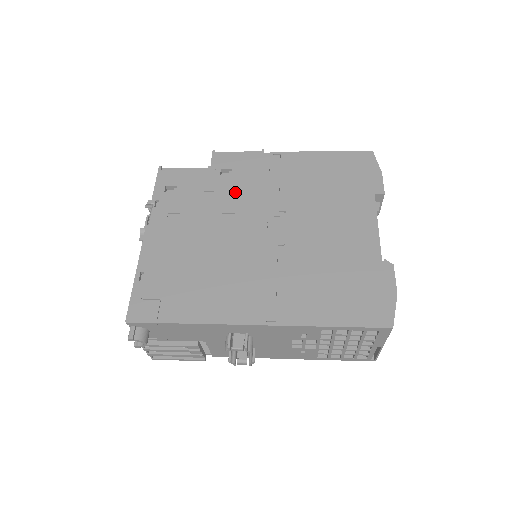
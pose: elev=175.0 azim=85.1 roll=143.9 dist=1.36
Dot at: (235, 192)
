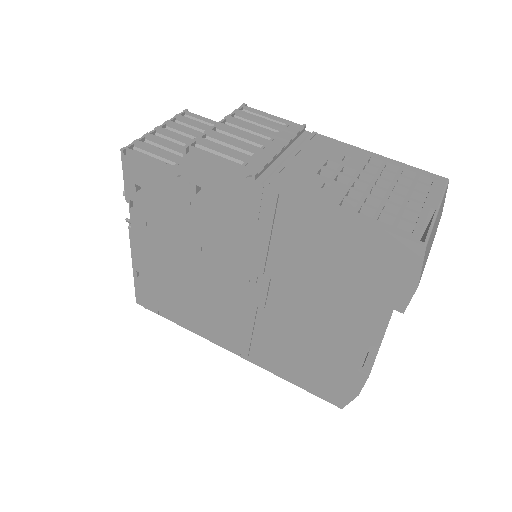
Dot at: (215, 228)
